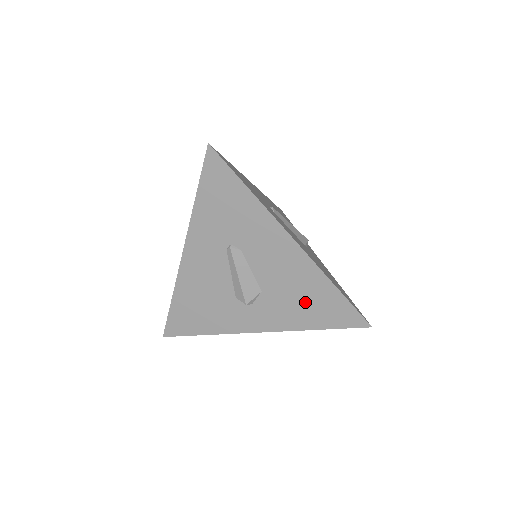
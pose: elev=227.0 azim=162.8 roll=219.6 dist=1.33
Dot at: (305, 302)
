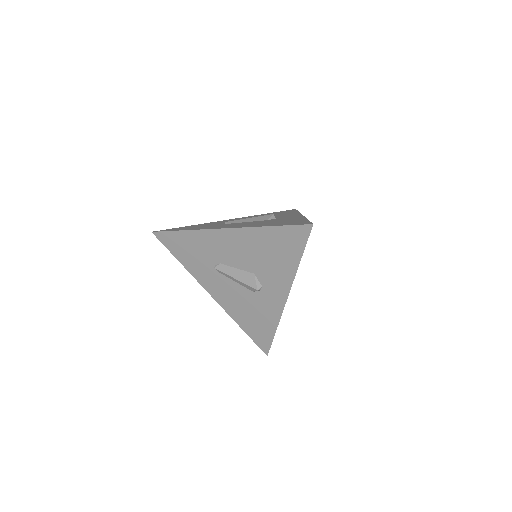
Dot at: (273, 254)
